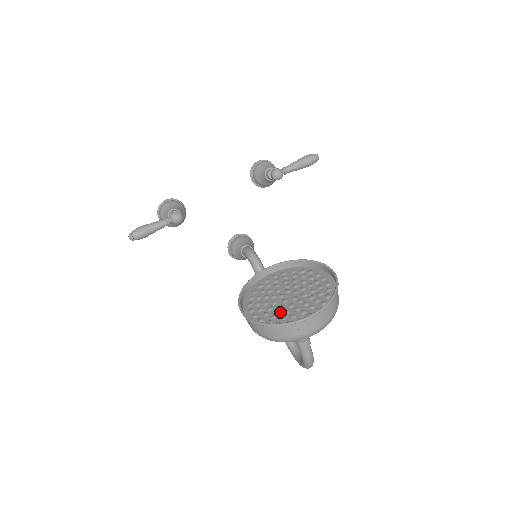
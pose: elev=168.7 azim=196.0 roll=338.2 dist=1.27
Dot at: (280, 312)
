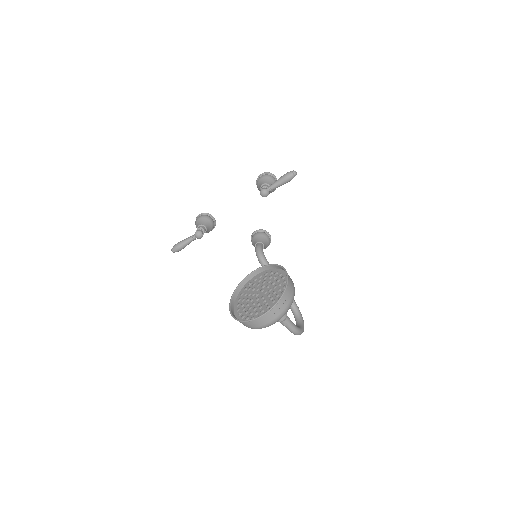
Dot at: (251, 309)
